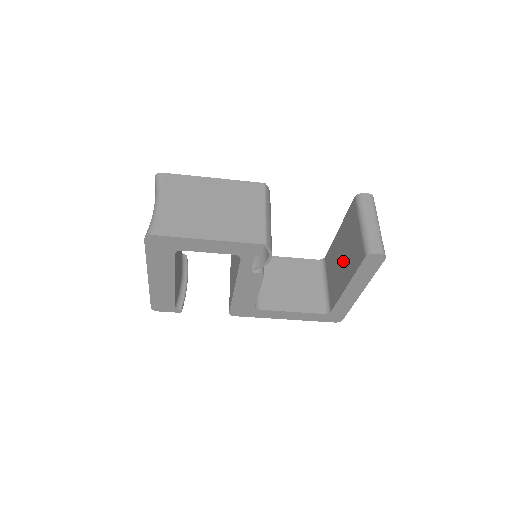
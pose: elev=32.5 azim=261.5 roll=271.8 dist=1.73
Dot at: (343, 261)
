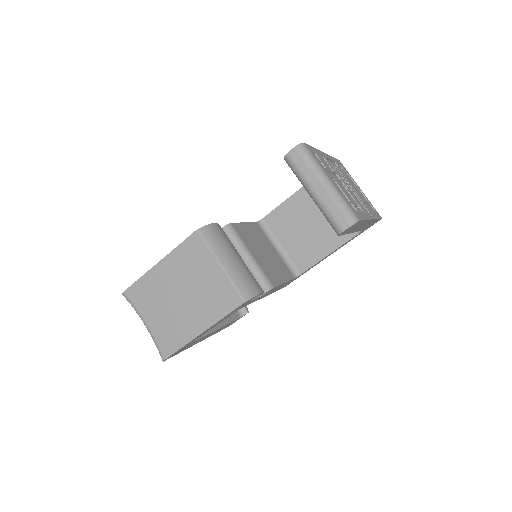
Dot at: occluded
